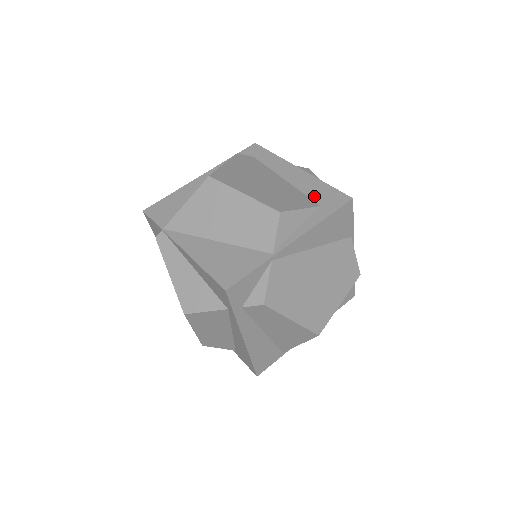
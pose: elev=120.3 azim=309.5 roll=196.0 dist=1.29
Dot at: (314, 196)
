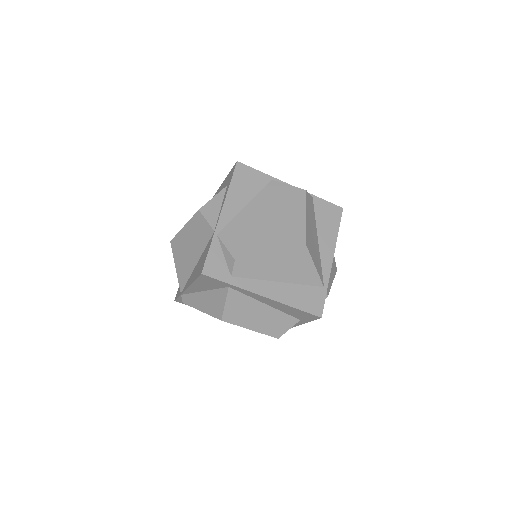
Dot at: (225, 186)
